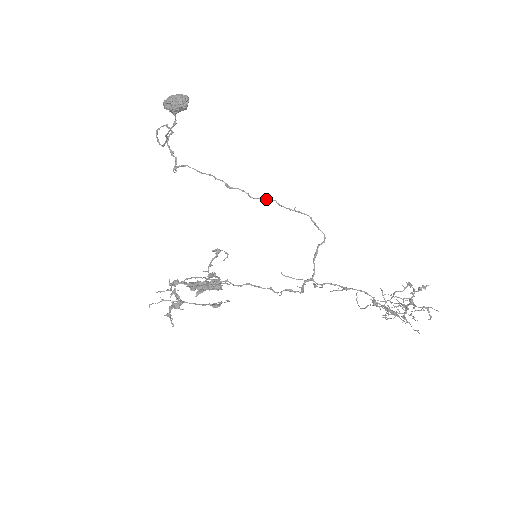
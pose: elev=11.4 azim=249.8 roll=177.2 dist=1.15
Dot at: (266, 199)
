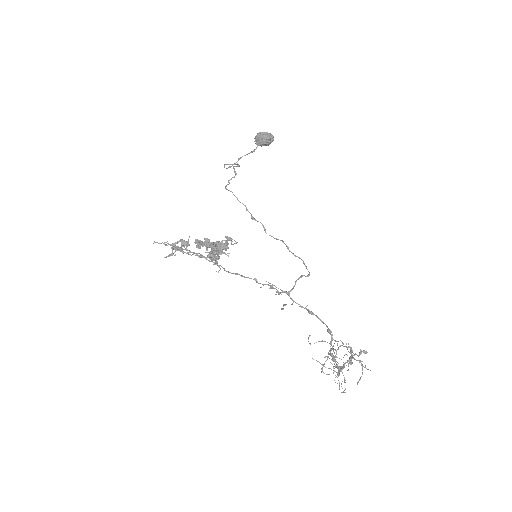
Dot at: (276, 238)
